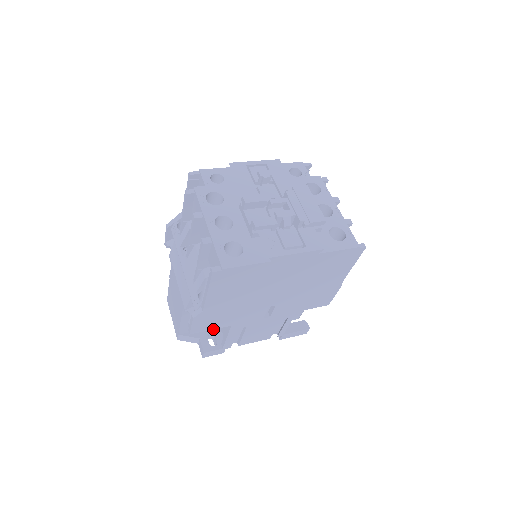
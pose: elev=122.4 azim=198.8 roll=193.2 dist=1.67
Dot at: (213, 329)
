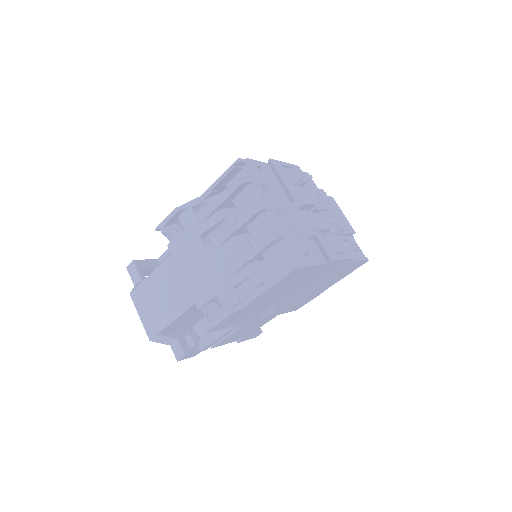
Dot at: (188, 330)
